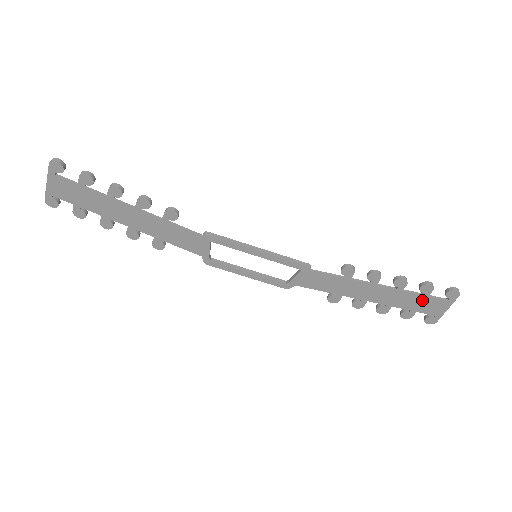
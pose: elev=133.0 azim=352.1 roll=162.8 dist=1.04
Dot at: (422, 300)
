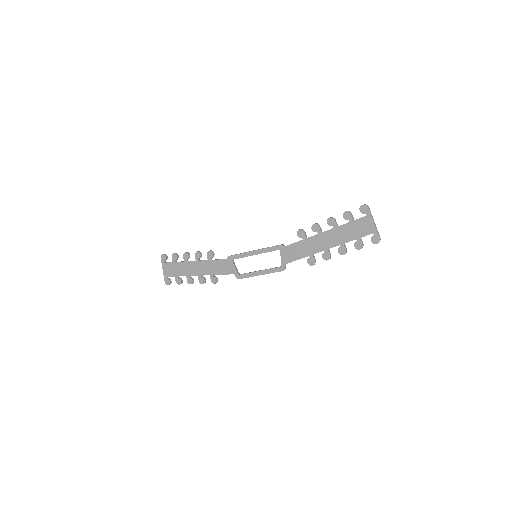
Dot at: (354, 226)
